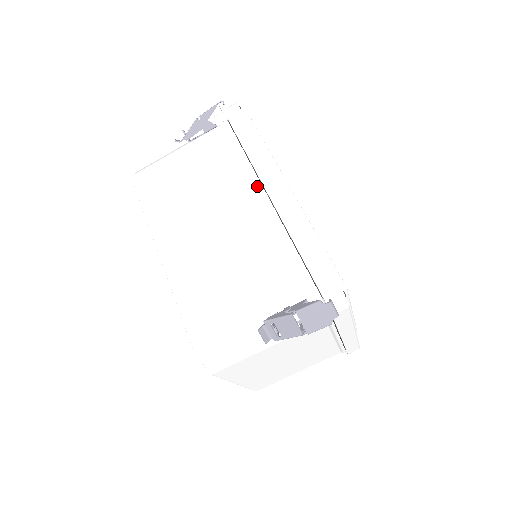
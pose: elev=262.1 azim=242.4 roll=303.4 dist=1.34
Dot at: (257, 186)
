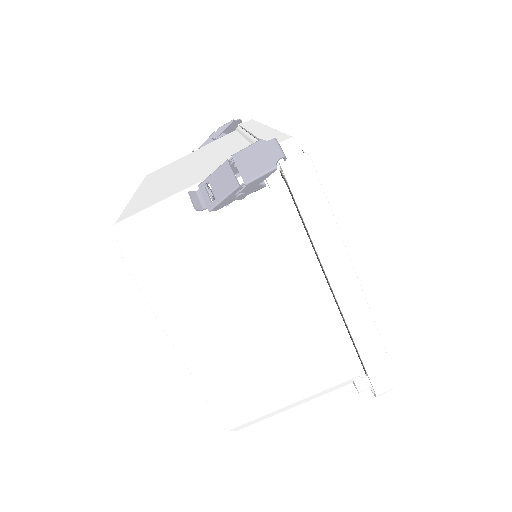
Dot at: (244, 135)
